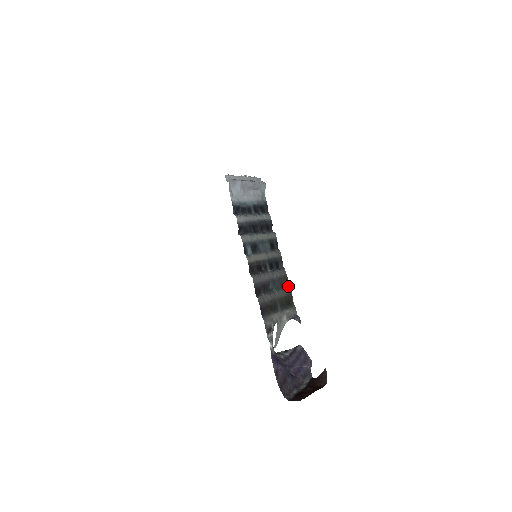
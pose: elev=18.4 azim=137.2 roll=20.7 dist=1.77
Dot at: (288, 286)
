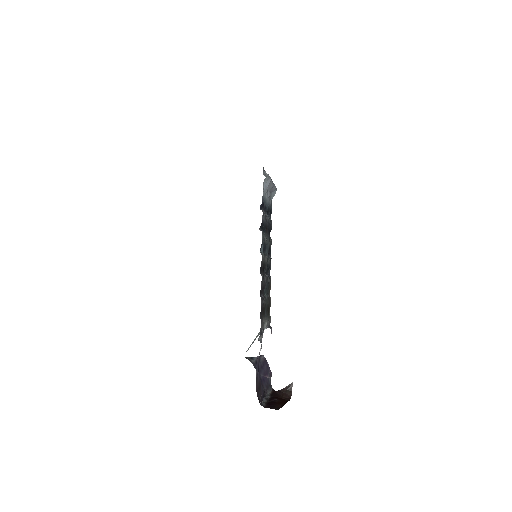
Dot at: (269, 294)
